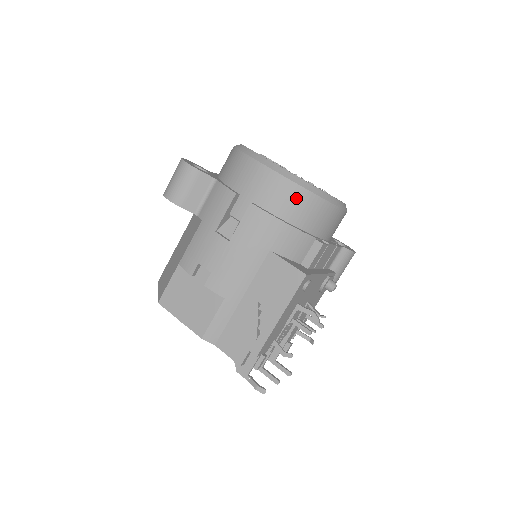
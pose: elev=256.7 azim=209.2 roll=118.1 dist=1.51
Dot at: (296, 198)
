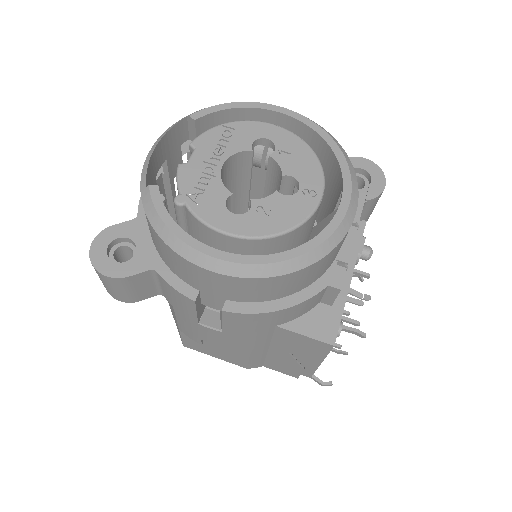
Dot at: (279, 284)
